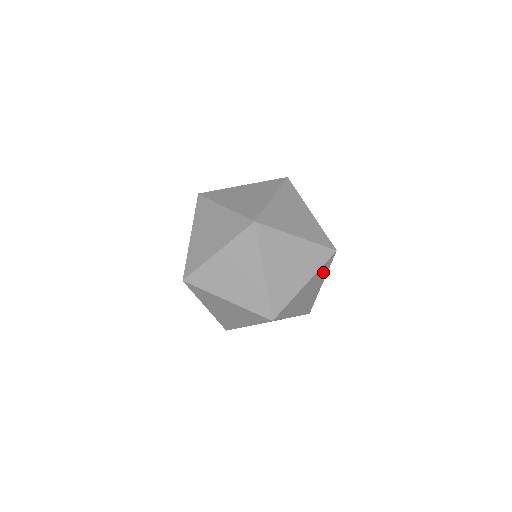
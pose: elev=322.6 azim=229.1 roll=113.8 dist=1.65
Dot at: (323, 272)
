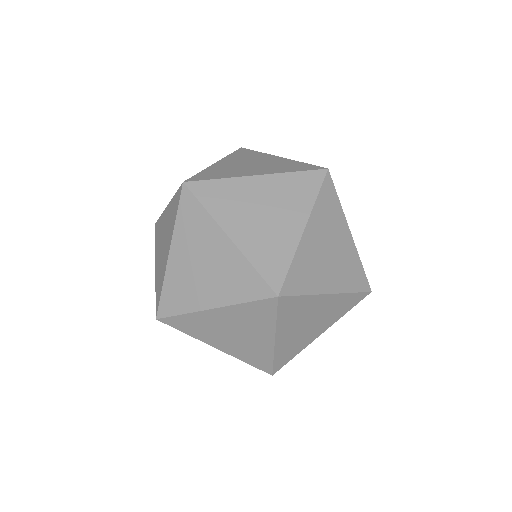
Dot at: occluded
